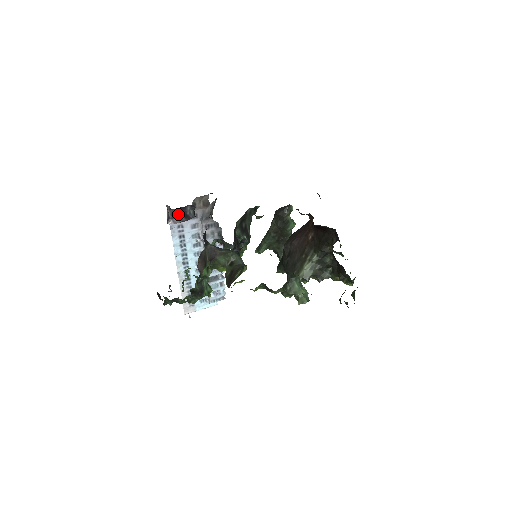
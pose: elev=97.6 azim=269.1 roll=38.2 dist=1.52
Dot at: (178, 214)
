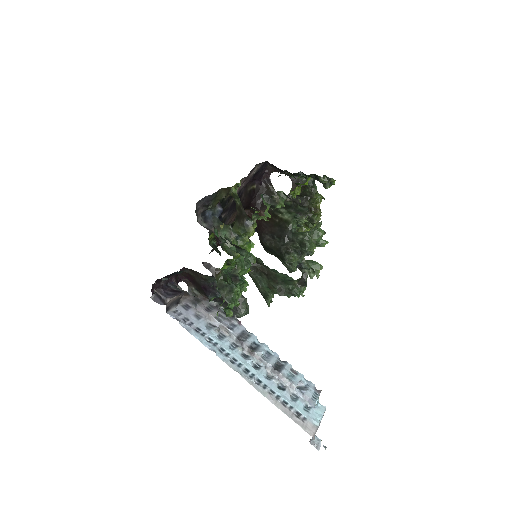
Dot at: (167, 294)
